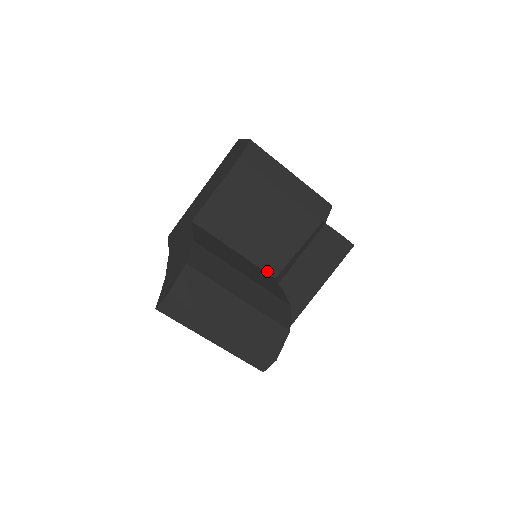
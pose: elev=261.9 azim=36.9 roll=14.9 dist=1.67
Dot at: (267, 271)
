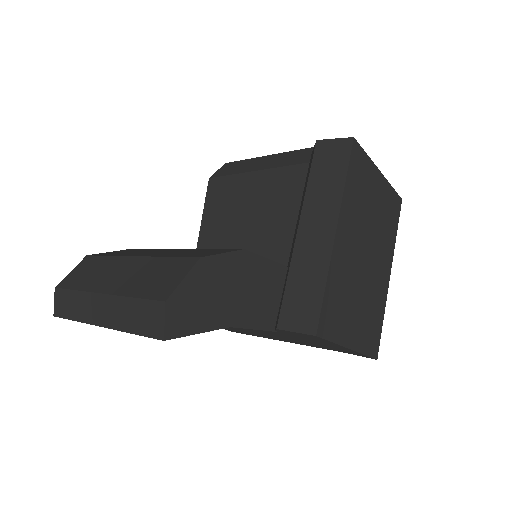
Dot at: occluded
